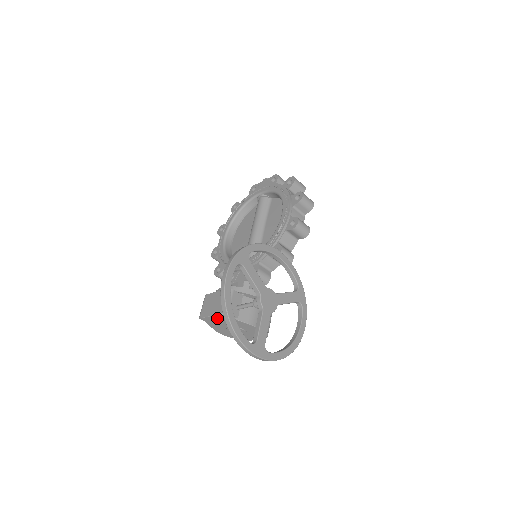
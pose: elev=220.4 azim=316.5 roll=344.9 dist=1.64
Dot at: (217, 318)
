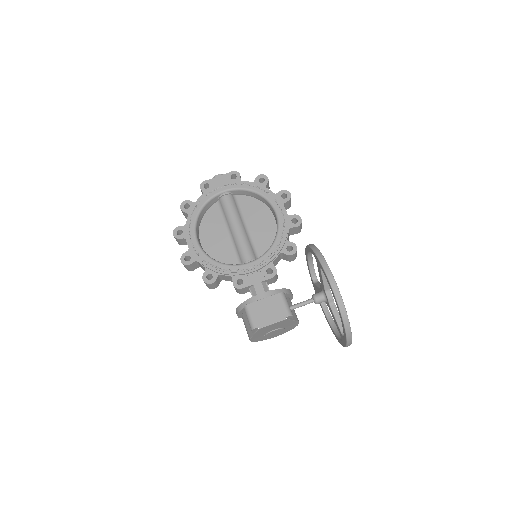
Dot at: (277, 324)
